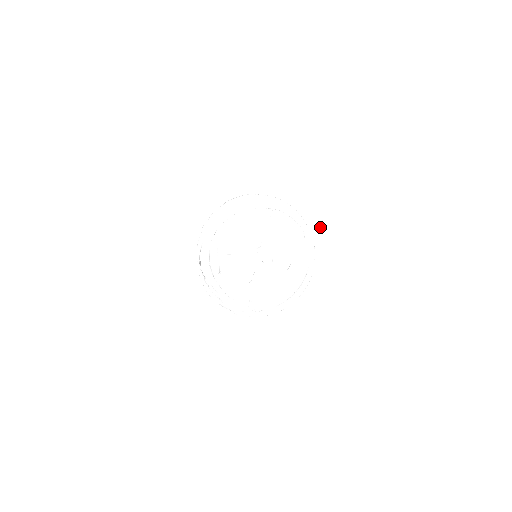
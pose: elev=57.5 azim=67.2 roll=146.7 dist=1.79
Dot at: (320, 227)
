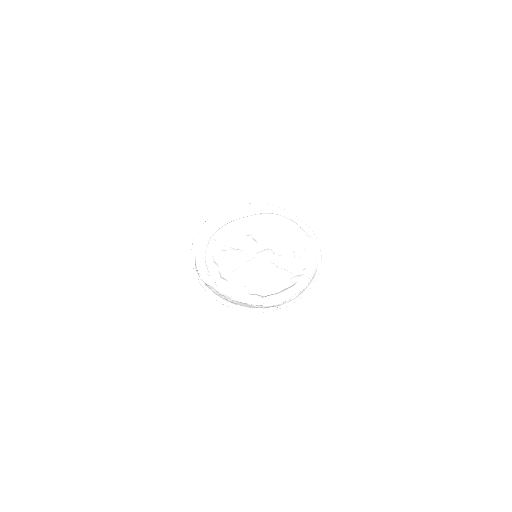
Dot at: (314, 220)
